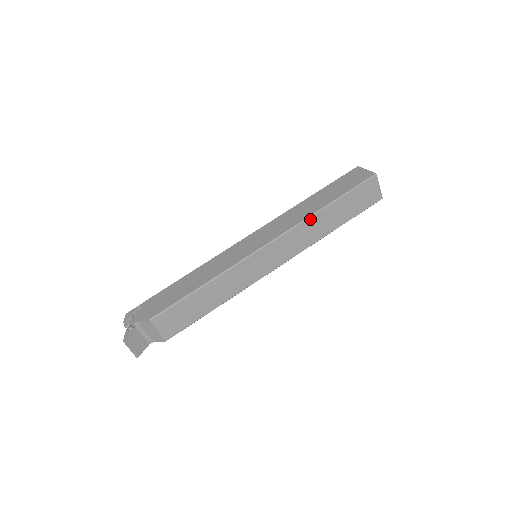
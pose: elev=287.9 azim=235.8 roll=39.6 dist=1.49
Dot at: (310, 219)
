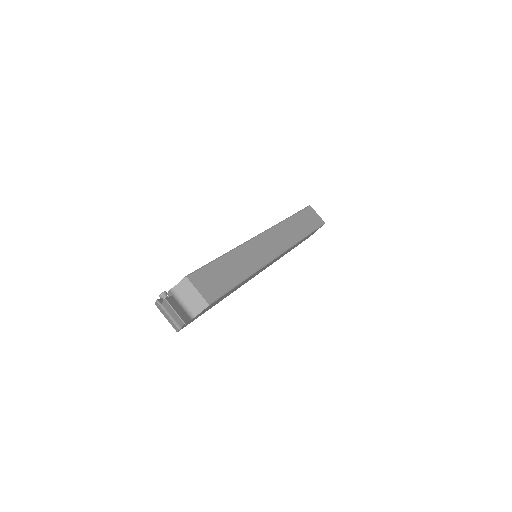
Dot at: (283, 223)
